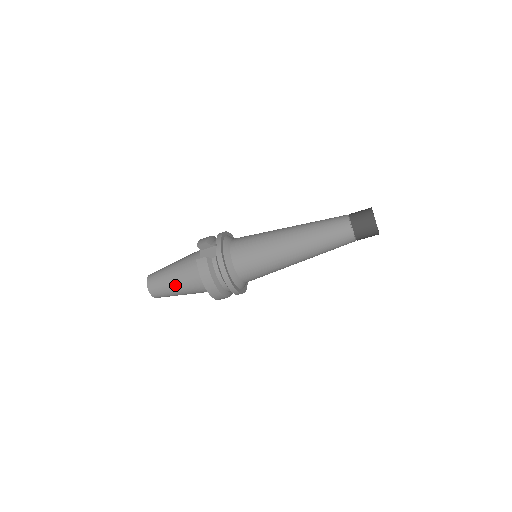
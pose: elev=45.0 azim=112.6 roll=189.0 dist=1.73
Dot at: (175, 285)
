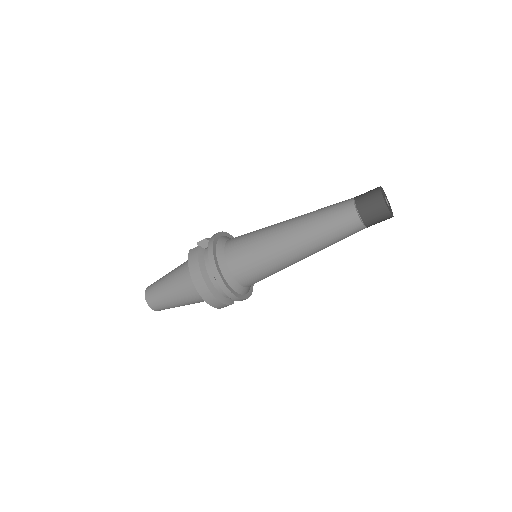
Dot at: (168, 286)
